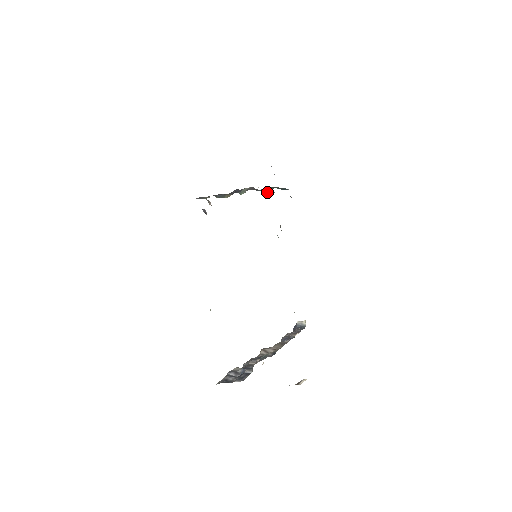
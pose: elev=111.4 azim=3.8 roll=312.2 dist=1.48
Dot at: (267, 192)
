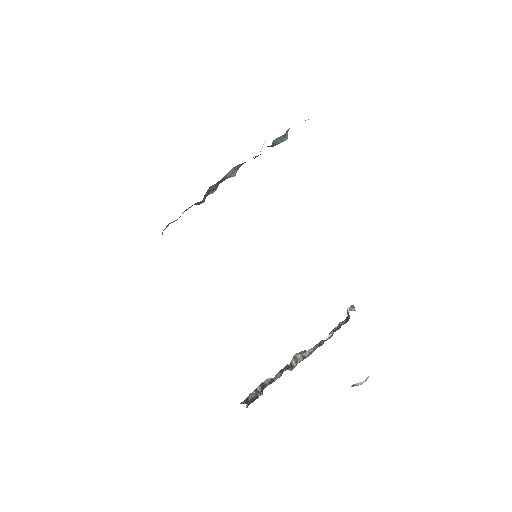
Dot at: (279, 143)
